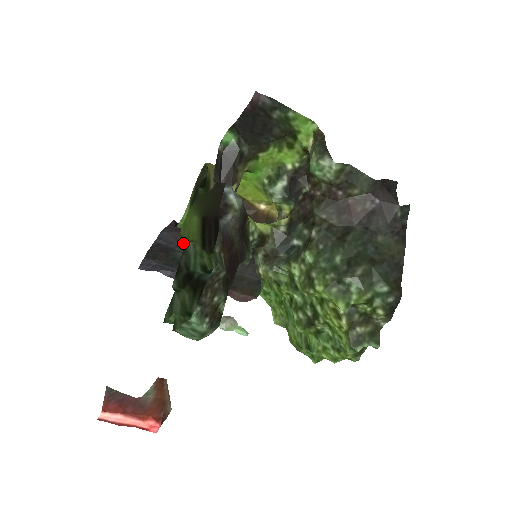
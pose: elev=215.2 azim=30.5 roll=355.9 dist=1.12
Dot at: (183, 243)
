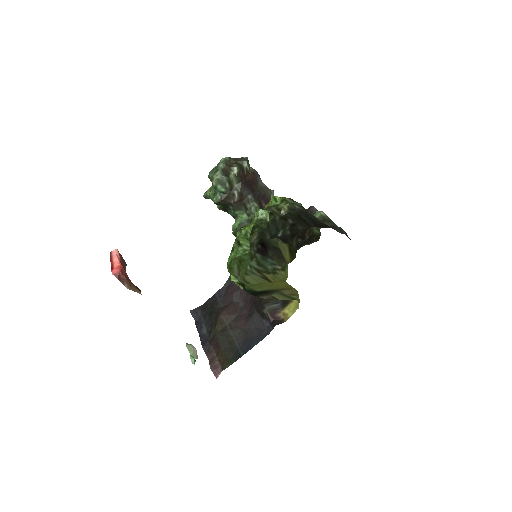
Dot at: occluded
